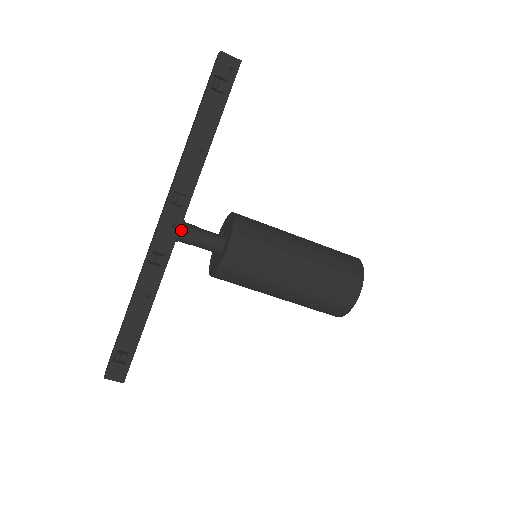
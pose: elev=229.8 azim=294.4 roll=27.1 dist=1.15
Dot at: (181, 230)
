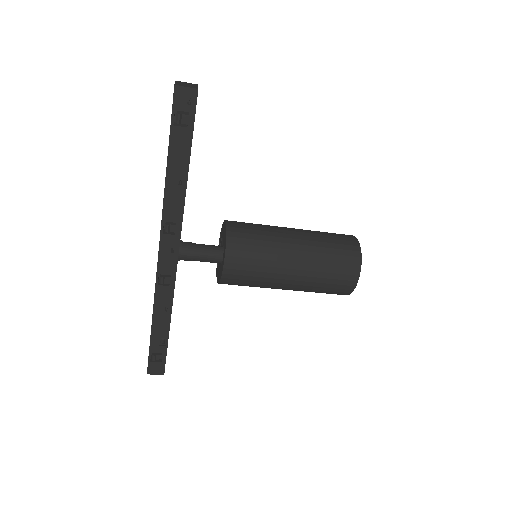
Dot at: (180, 253)
